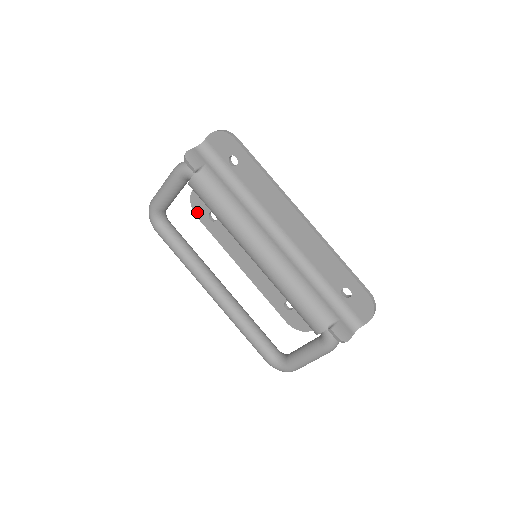
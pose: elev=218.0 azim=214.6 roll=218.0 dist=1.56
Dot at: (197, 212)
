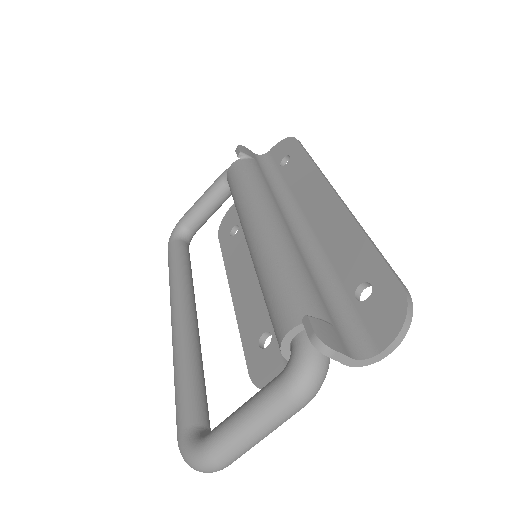
Dot at: (222, 231)
